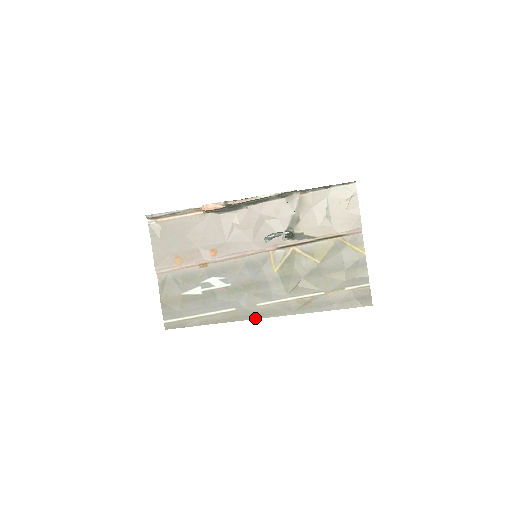
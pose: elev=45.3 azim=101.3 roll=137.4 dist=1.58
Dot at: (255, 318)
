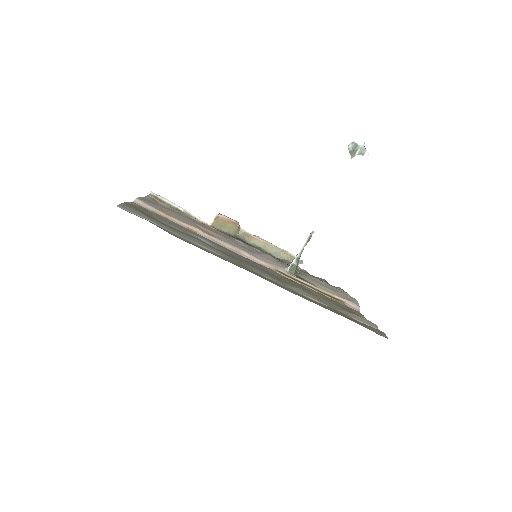
Dot at: (245, 269)
